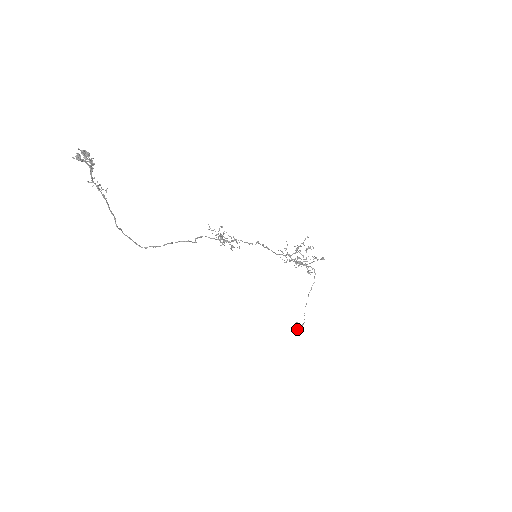
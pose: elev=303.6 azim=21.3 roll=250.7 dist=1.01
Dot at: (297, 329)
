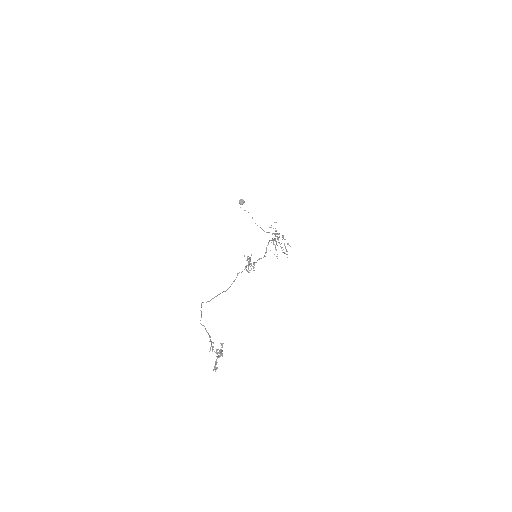
Dot at: (240, 204)
